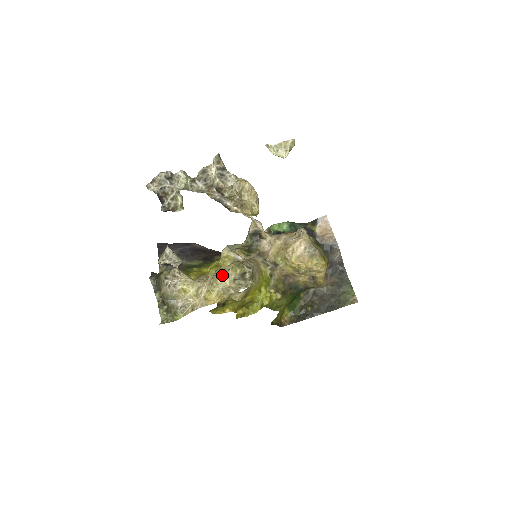
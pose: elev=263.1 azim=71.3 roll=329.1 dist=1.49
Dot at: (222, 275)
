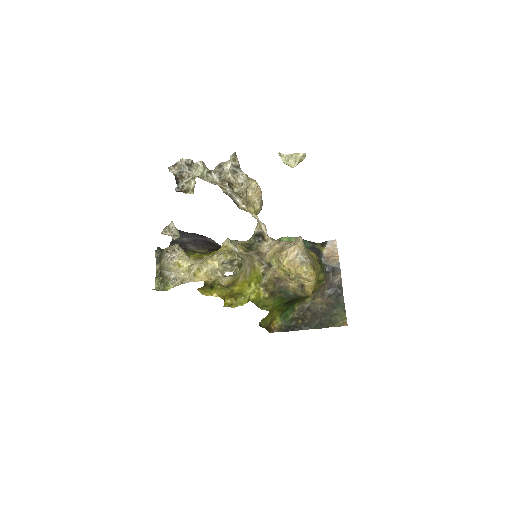
Dot at: (214, 258)
